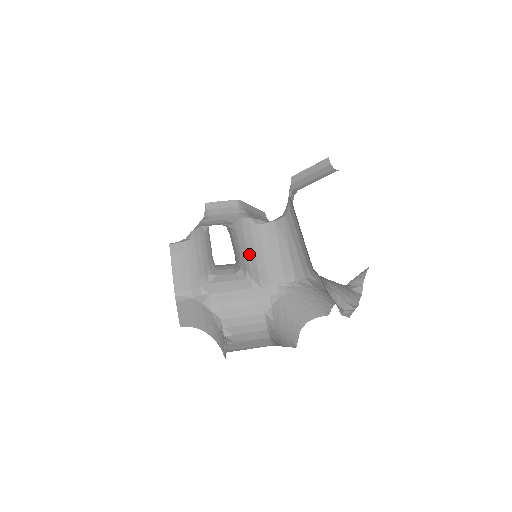
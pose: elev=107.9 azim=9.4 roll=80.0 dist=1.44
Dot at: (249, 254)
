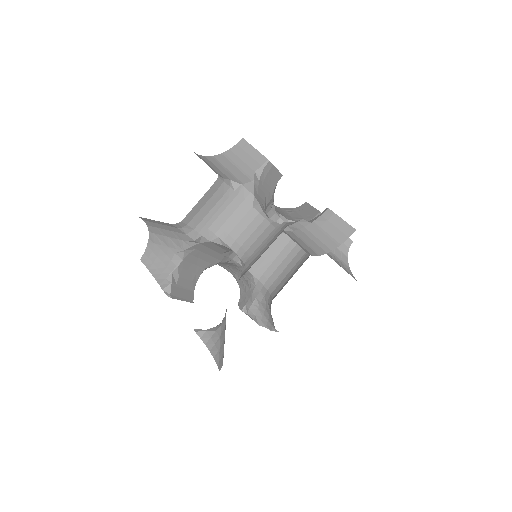
Dot at: occluded
